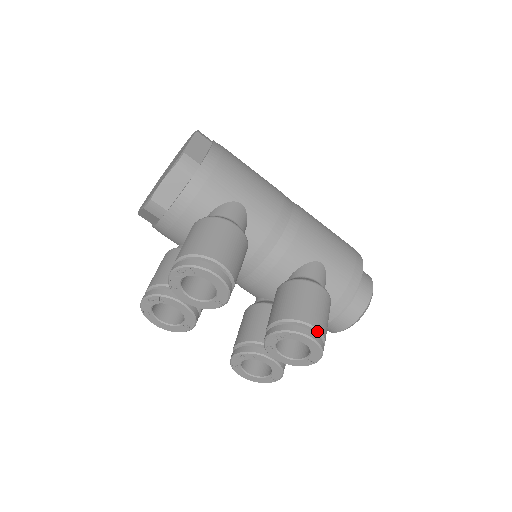
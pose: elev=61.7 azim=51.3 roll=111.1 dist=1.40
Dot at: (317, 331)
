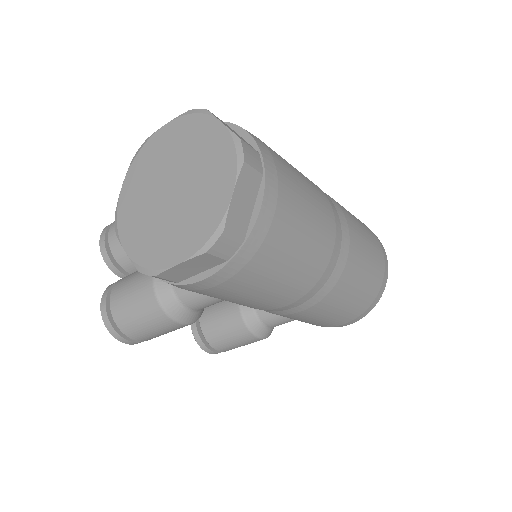
Dot at: (223, 351)
